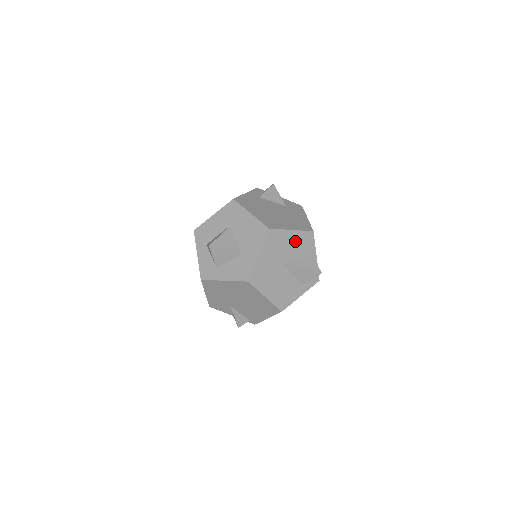
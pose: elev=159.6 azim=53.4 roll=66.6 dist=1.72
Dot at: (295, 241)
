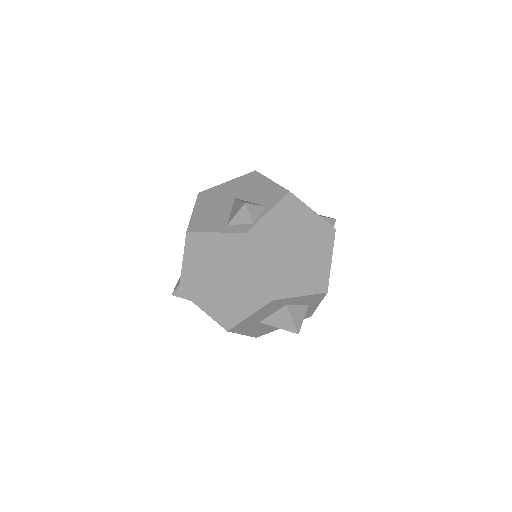
Dot at: (265, 189)
